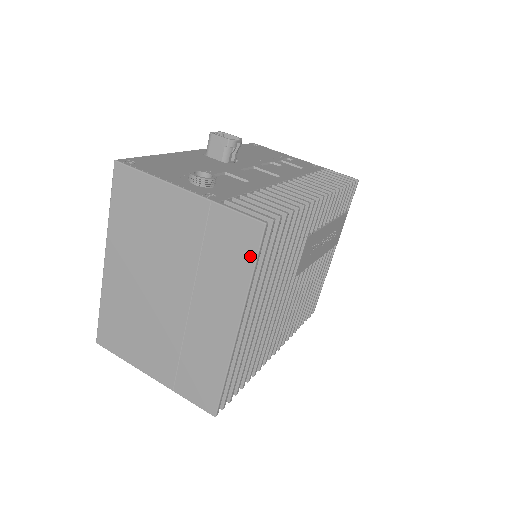
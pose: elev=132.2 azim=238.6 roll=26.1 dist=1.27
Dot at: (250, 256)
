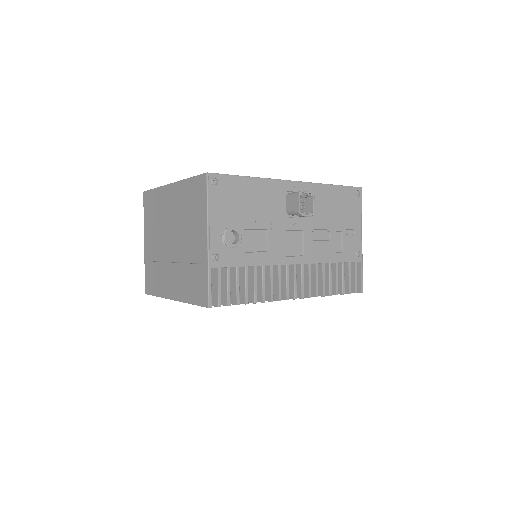
Dot at: (196, 300)
